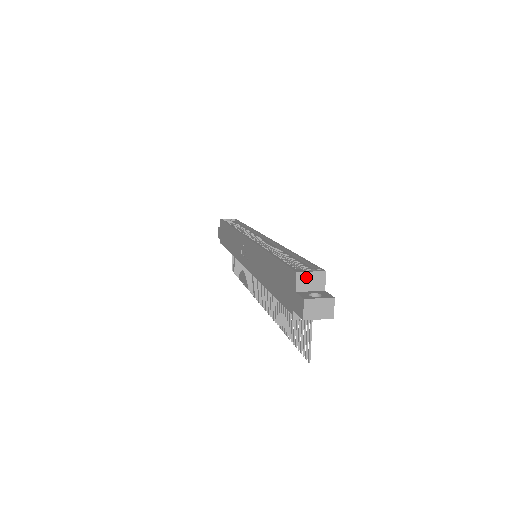
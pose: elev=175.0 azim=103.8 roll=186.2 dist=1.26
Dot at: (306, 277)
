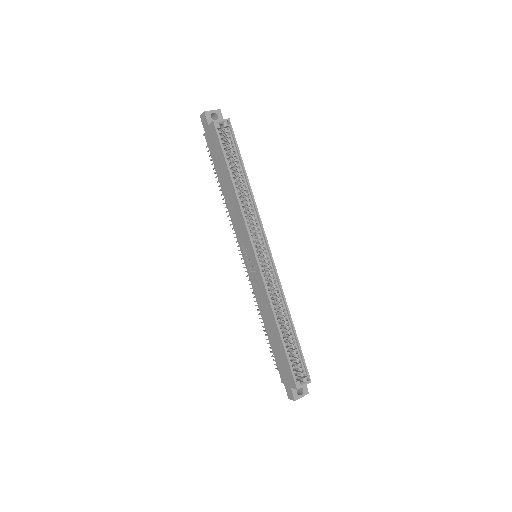
Dot at: (300, 387)
